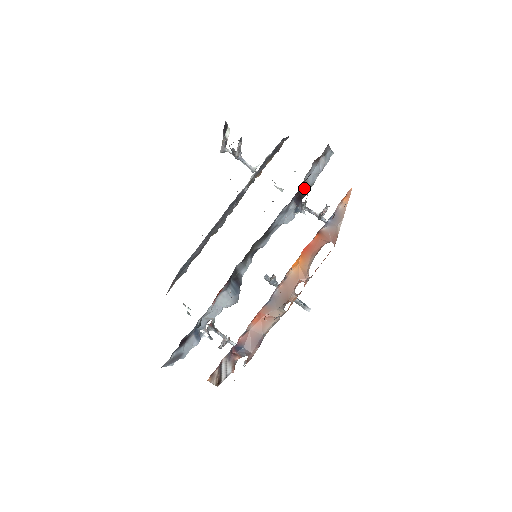
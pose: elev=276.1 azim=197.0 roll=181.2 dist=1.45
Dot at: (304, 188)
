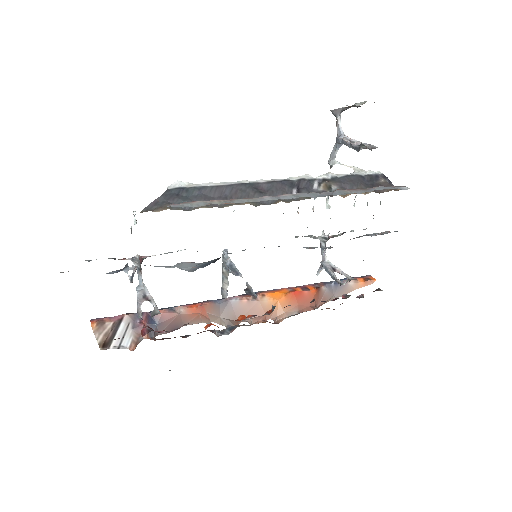
Dot at: (350, 239)
